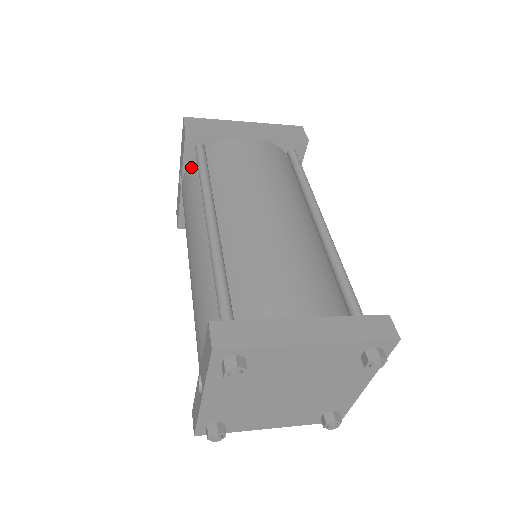
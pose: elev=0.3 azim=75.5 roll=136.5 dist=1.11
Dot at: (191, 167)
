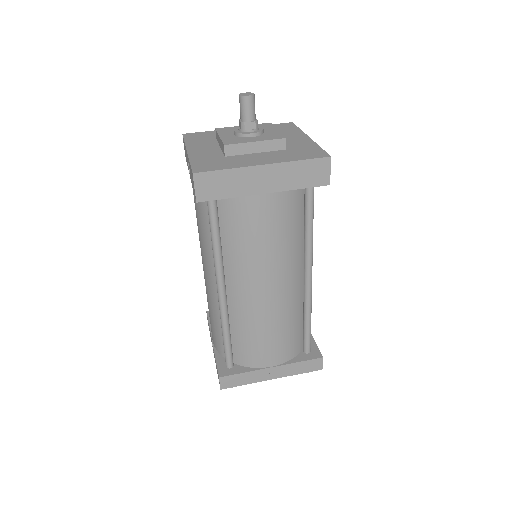
Dot at: occluded
